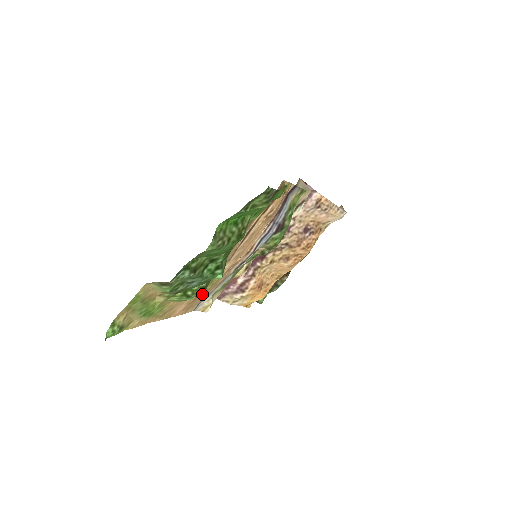
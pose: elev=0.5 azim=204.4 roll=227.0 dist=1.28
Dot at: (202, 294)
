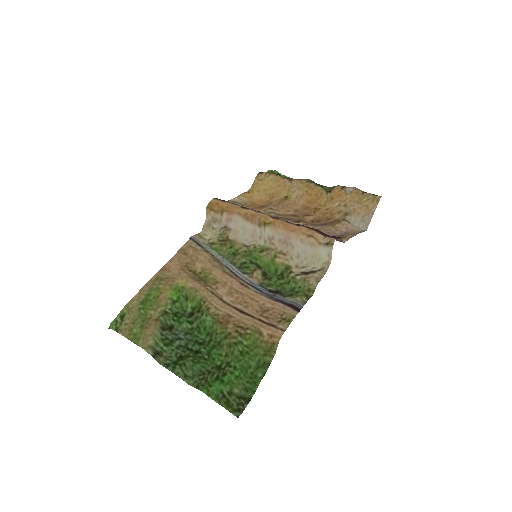
Dot at: (196, 267)
